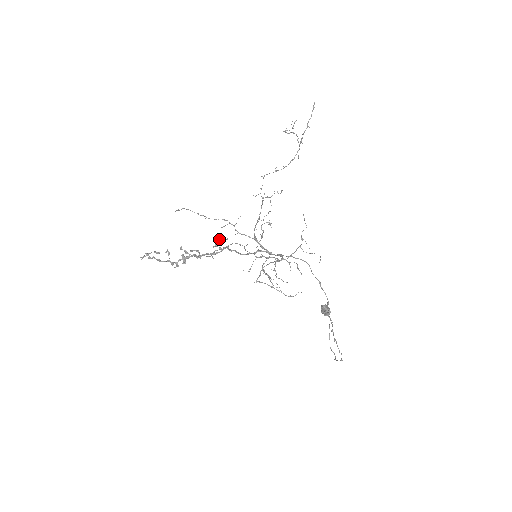
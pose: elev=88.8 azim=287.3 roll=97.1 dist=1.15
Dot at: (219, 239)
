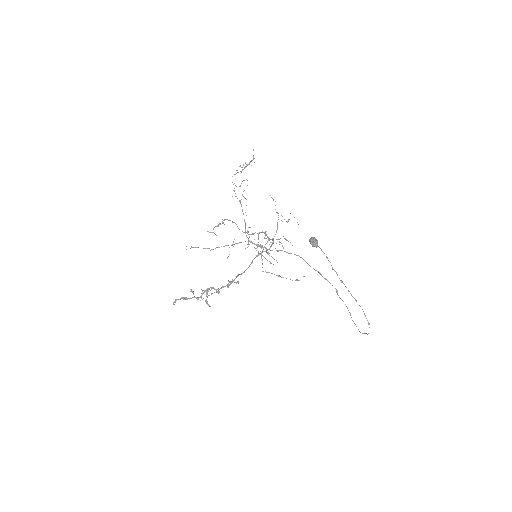
Dot at: occluded
